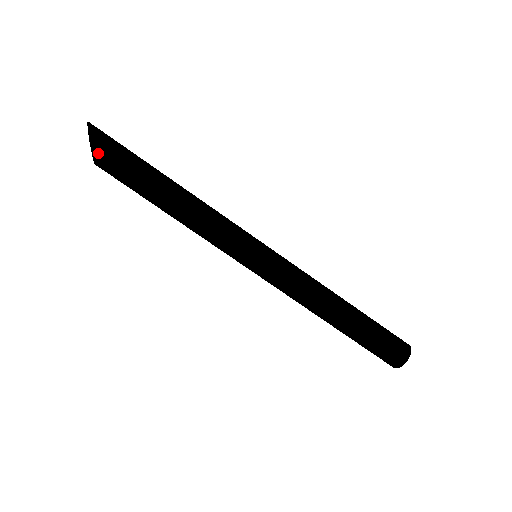
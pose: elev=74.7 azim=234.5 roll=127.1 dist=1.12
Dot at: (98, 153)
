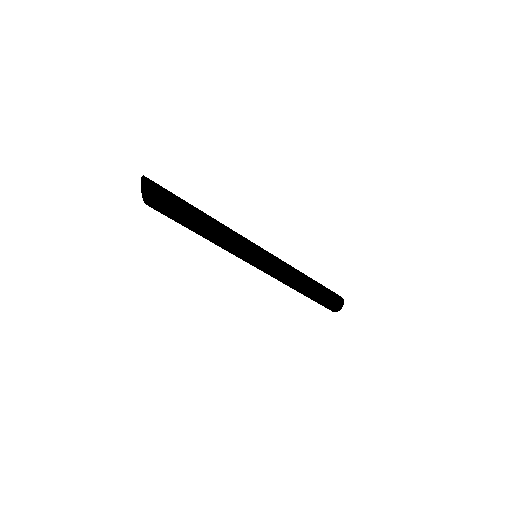
Dot at: (149, 206)
